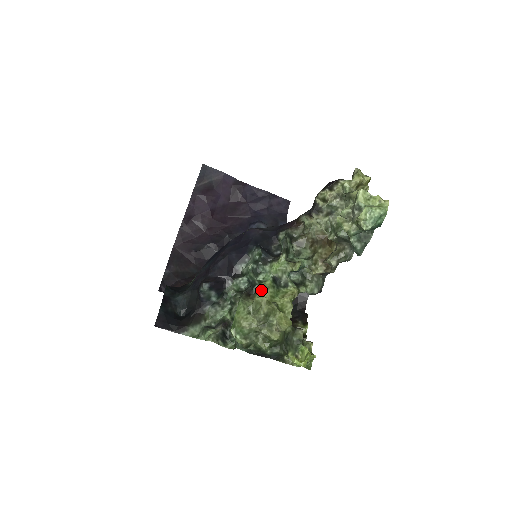
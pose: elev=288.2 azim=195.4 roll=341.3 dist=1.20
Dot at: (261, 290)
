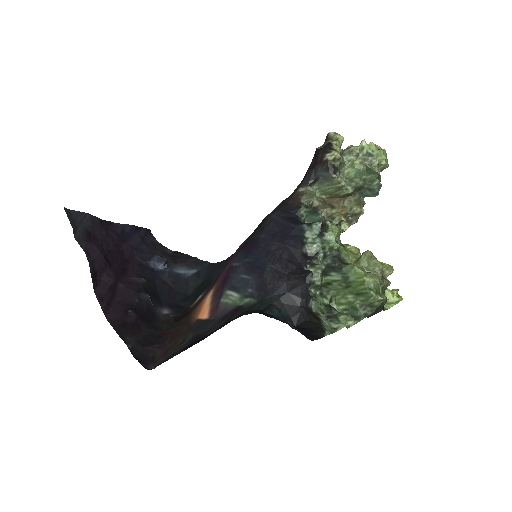
Dot at: (345, 255)
